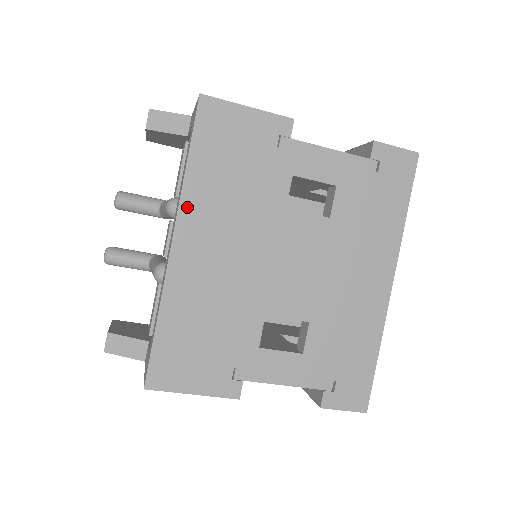
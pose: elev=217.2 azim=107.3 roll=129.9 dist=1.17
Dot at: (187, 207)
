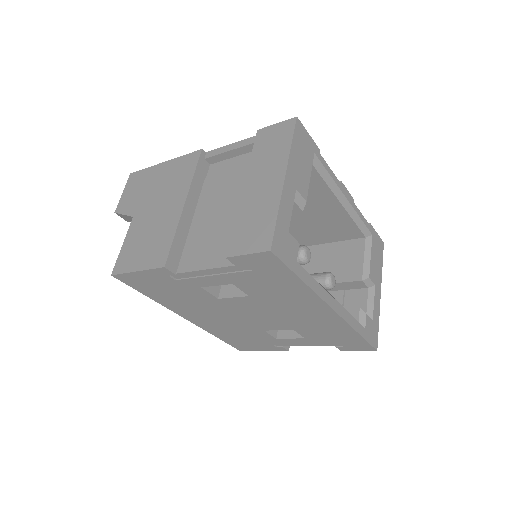
Dot at: (173, 309)
